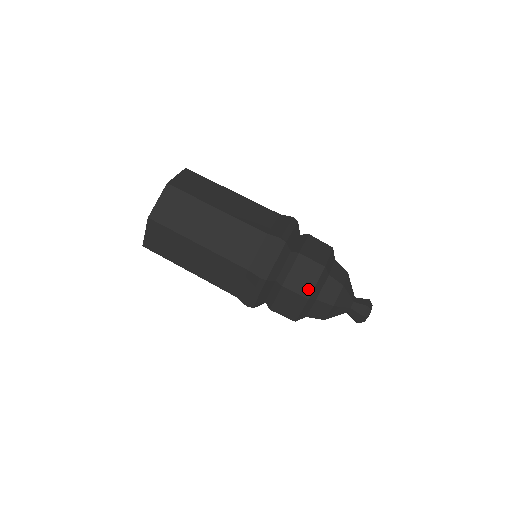
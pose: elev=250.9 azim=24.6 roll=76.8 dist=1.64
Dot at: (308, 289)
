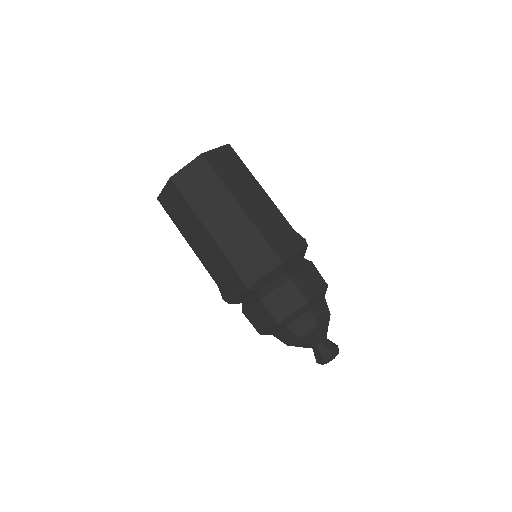
Dot at: (282, 314)
